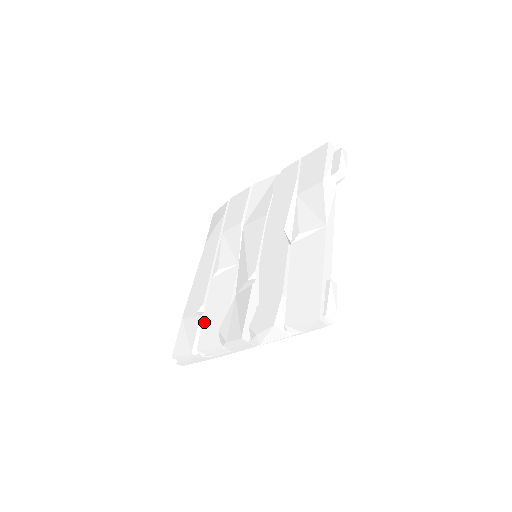
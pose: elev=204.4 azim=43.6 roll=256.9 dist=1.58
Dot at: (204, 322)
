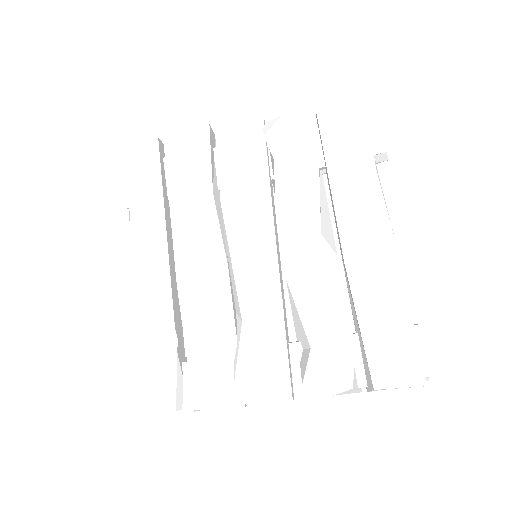
Dot at: (192, 363)
